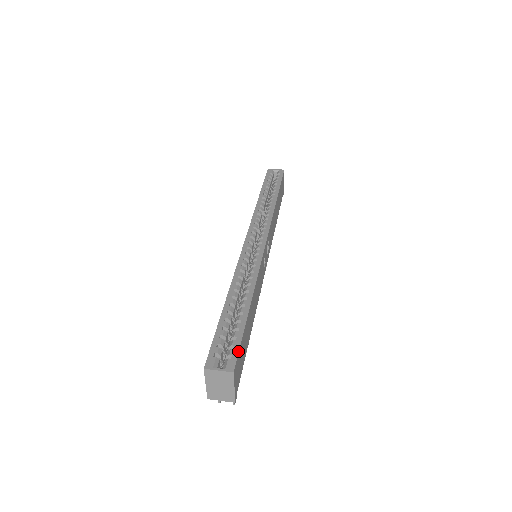
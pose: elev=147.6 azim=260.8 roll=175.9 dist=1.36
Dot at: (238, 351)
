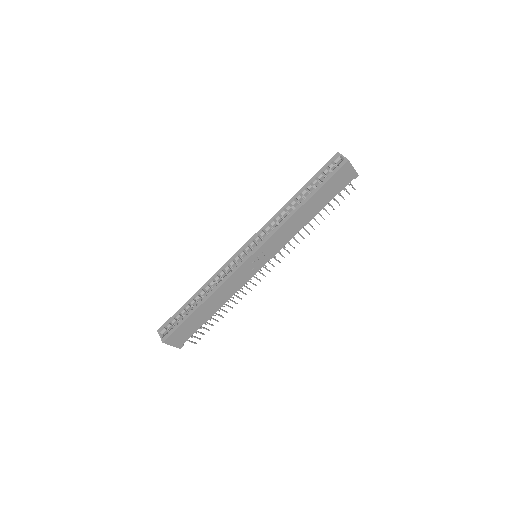
Dot at: (172, 332)
